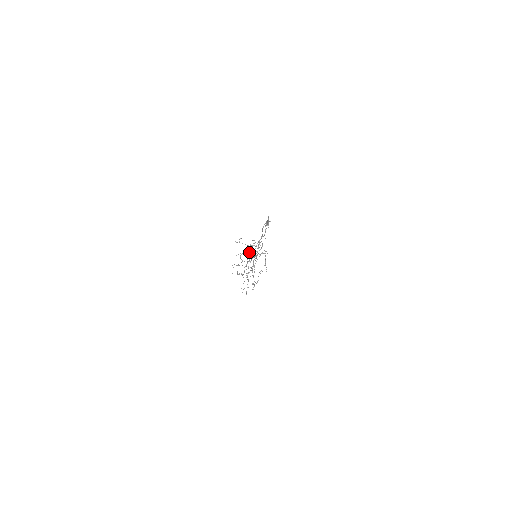
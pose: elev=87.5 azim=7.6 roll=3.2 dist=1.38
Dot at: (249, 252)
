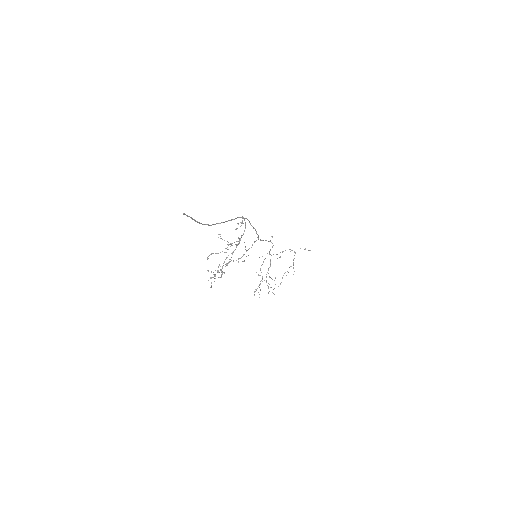
Dot at: occluded
